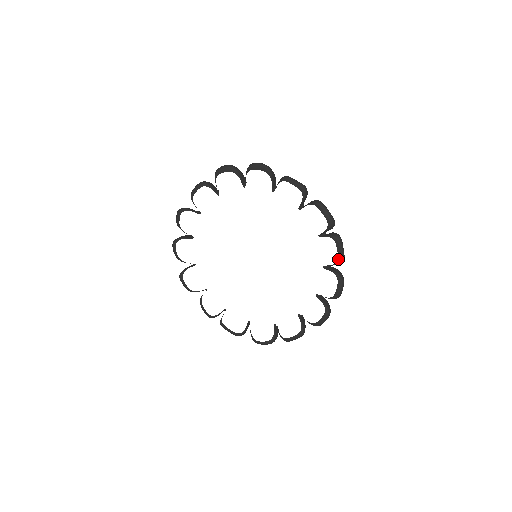
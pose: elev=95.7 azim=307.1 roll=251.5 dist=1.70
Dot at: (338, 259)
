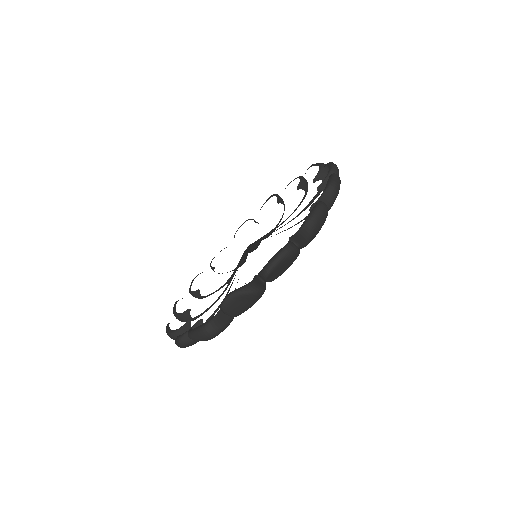
Dot at: (329, 169)
